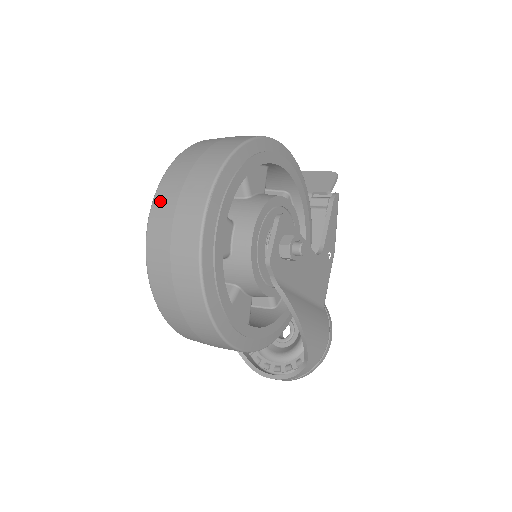
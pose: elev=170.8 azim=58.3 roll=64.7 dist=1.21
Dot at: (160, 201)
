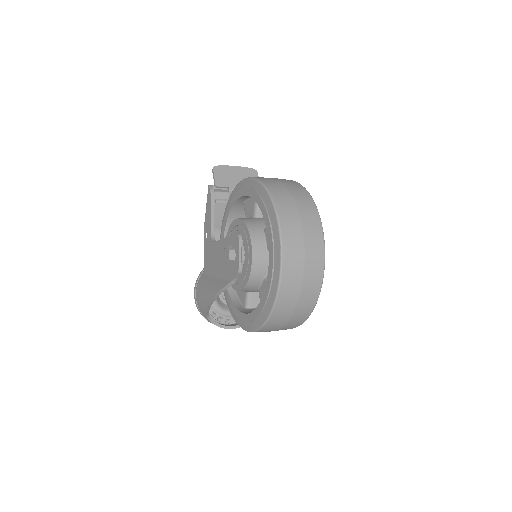
Dot at: (289, 257)
